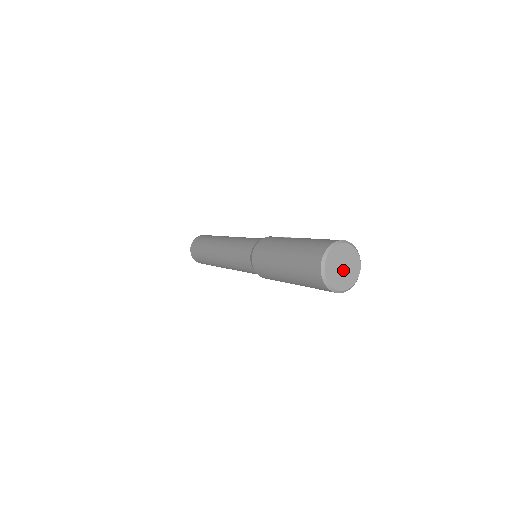
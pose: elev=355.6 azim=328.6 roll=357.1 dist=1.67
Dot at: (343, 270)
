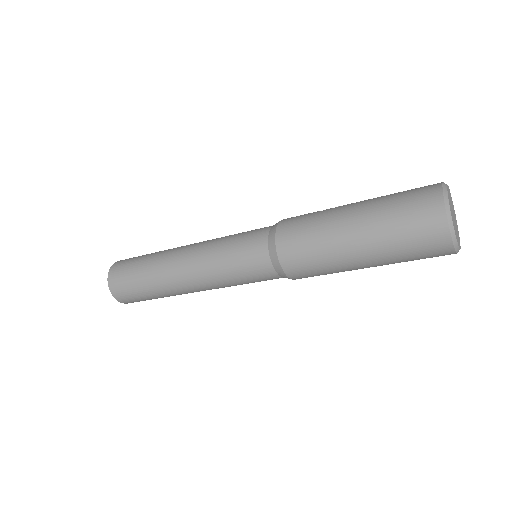
Dot at: (454, 221)
